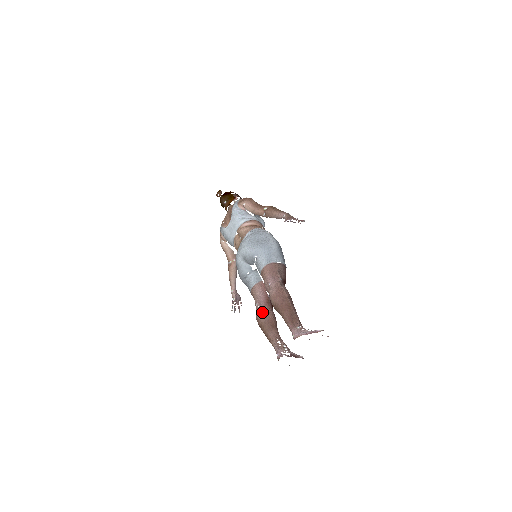
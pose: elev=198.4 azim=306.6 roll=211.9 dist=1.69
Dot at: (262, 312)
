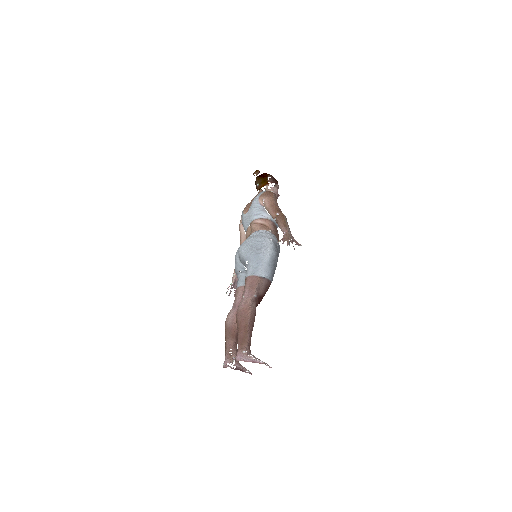
Dot at: (230, 318)
